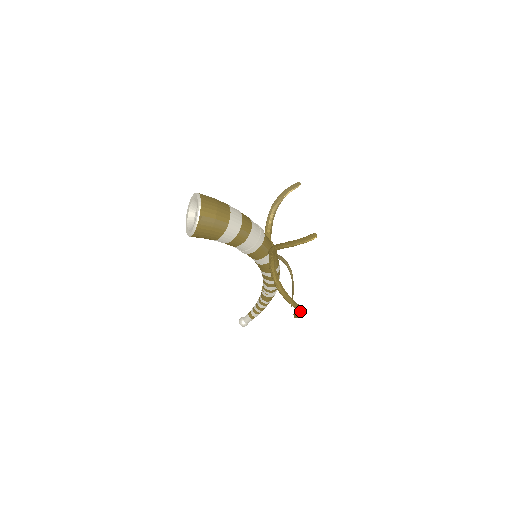
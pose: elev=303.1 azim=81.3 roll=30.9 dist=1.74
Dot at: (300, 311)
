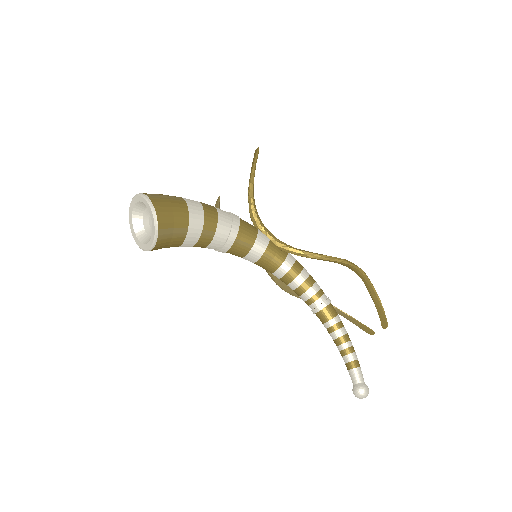
Dot at: (364, 274)
